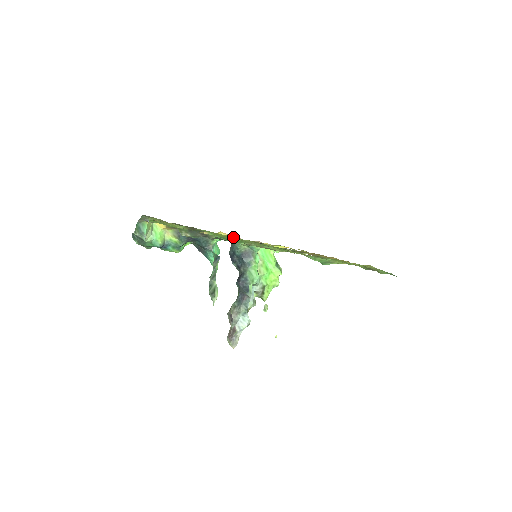
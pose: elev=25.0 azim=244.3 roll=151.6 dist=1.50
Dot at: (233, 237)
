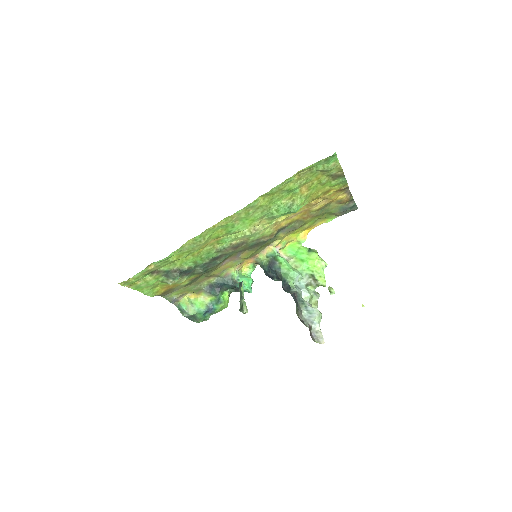
Dot at: (178, 253)
